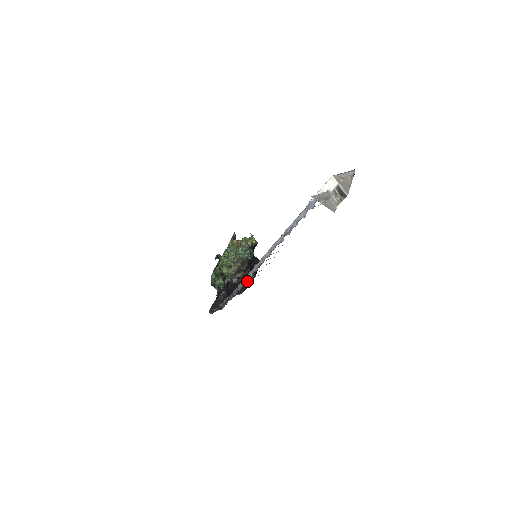
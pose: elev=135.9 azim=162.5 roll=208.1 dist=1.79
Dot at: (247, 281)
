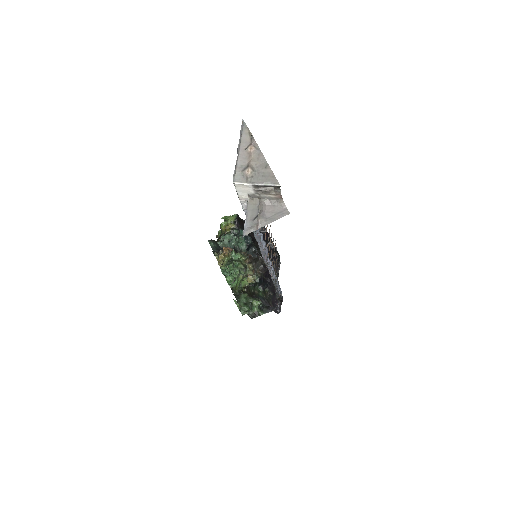
Dot at: occluded
